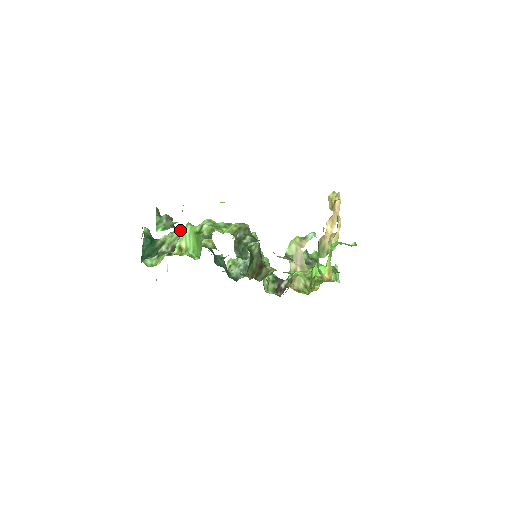
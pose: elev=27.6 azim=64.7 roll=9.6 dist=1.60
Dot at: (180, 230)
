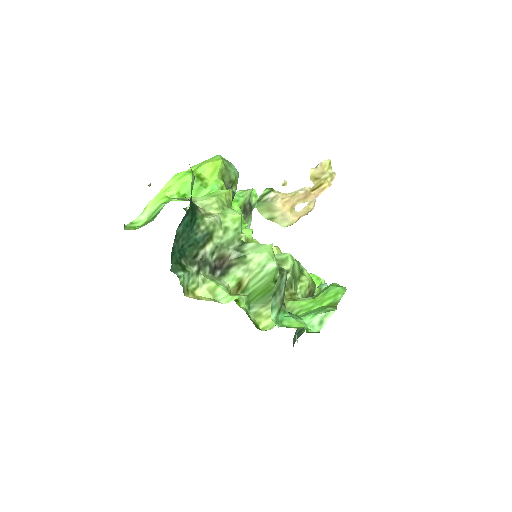
Dot at: (241, 225)
